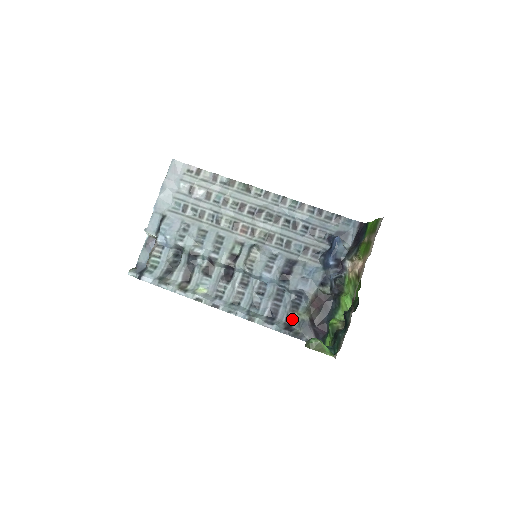
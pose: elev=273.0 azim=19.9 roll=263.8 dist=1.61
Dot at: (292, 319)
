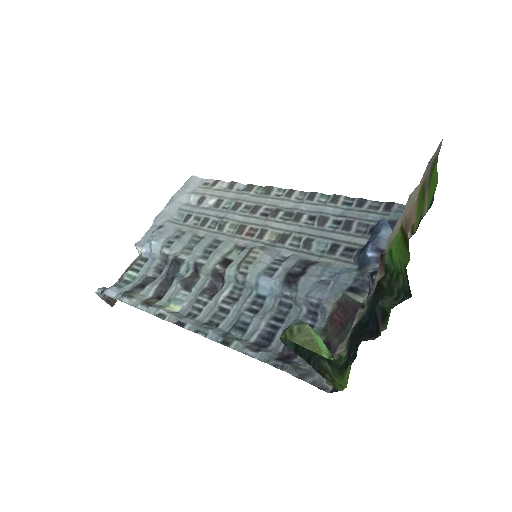
Dot at: occluded
